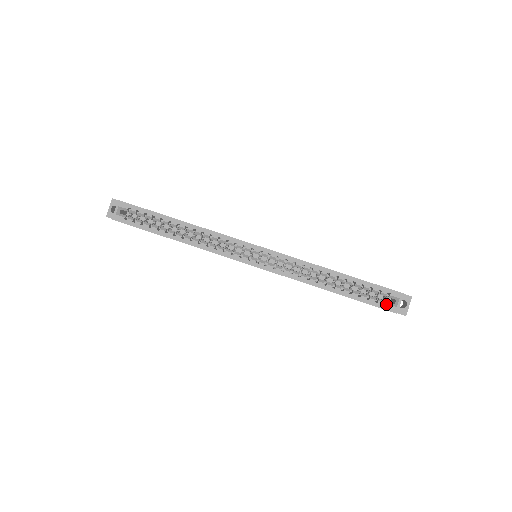
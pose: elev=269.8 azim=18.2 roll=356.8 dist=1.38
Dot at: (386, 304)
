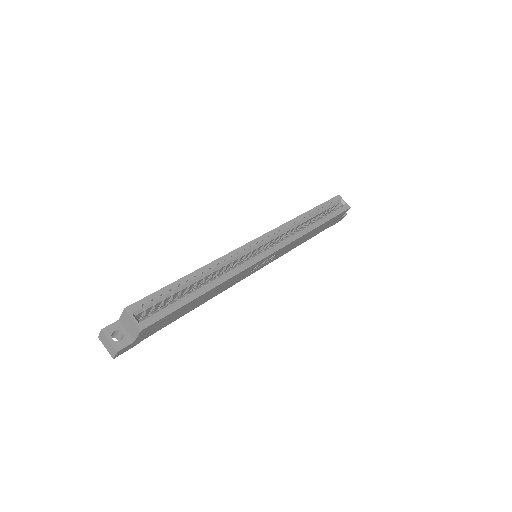
Dot at: (341, 208)
